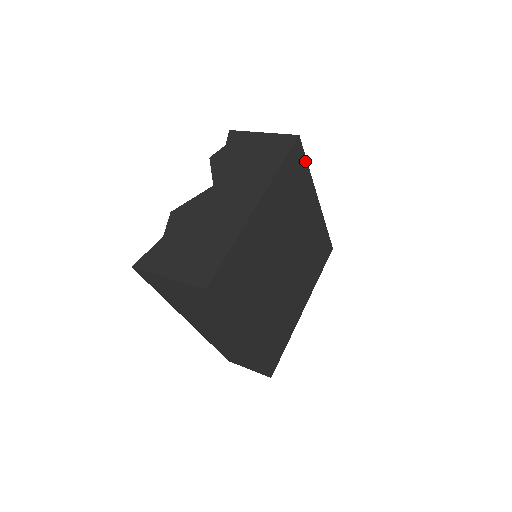
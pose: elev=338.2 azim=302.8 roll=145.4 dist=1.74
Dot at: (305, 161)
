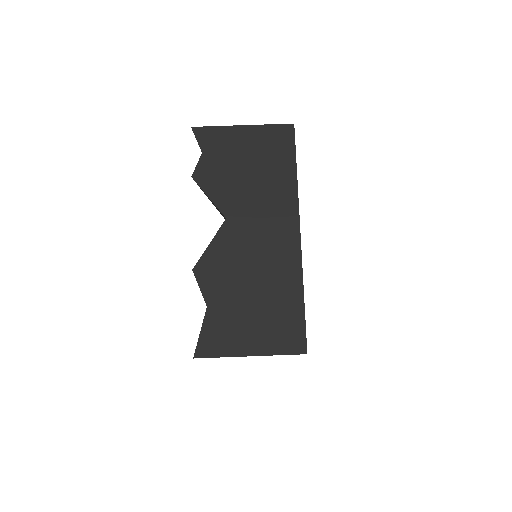
Dot at: occluded
